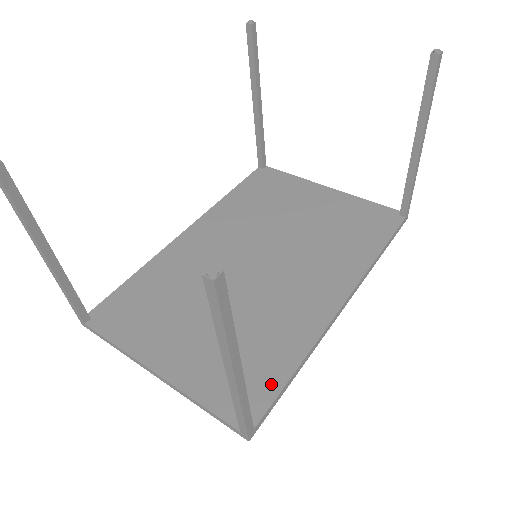
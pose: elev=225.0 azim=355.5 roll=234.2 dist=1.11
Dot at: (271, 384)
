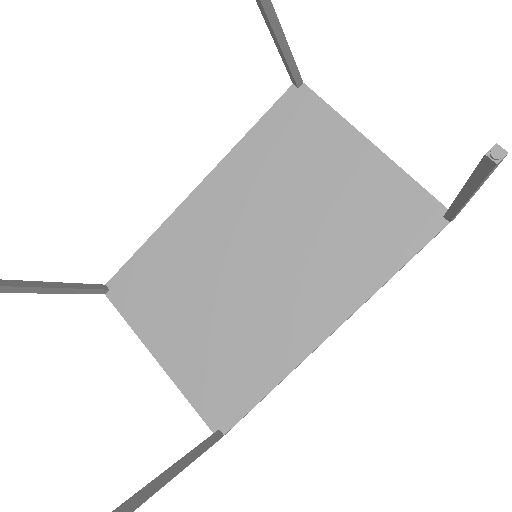
Dot at: (244, 401)
